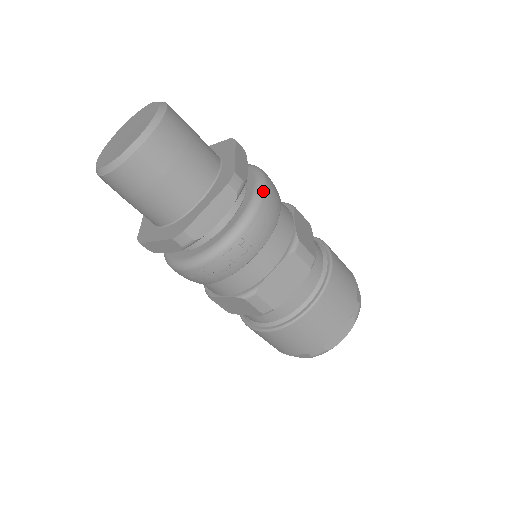
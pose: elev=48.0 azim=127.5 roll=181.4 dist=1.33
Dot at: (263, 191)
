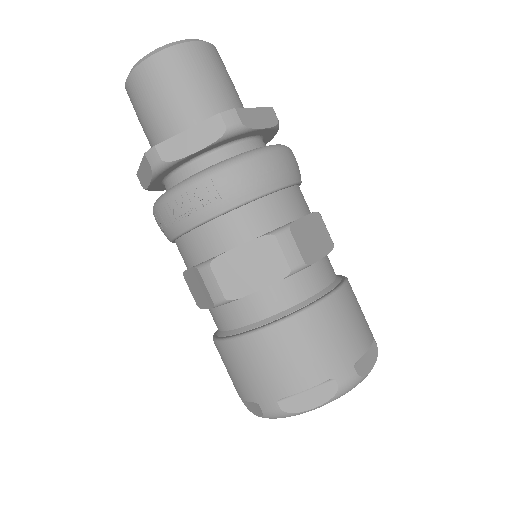
Dot at: (266, 150)
